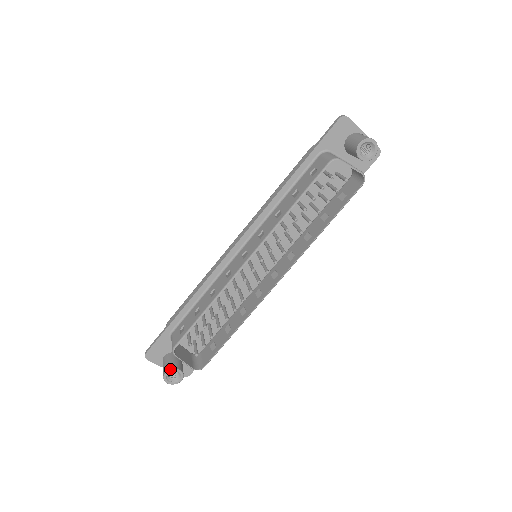
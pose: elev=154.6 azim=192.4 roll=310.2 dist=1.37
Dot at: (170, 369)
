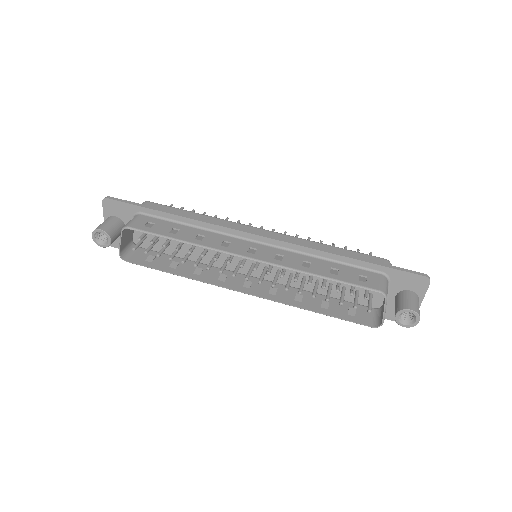
Dot at: (106, 232)
